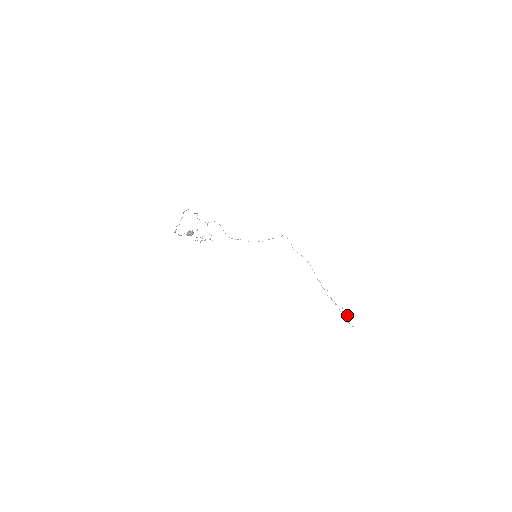
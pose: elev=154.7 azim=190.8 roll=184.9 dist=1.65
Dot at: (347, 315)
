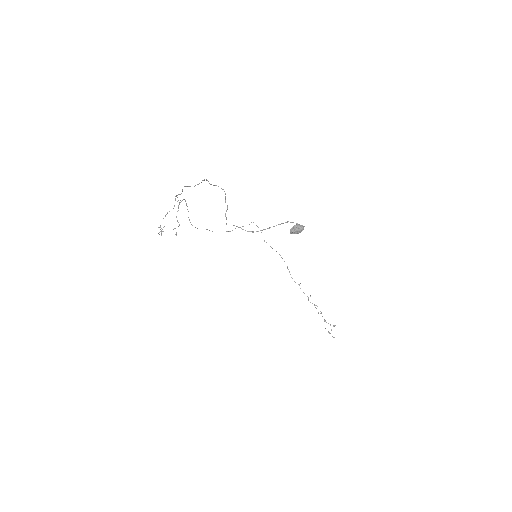
Dot at: (334, 325)
